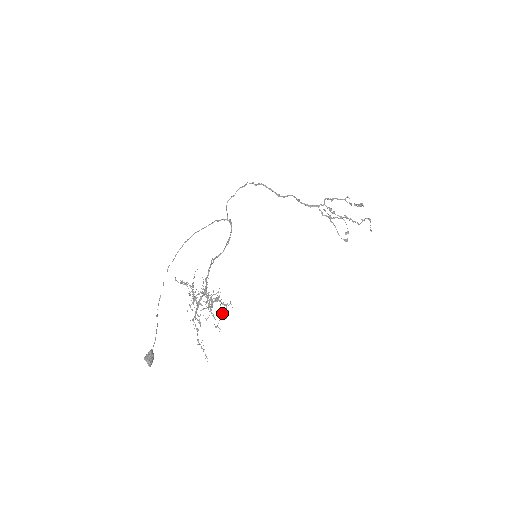
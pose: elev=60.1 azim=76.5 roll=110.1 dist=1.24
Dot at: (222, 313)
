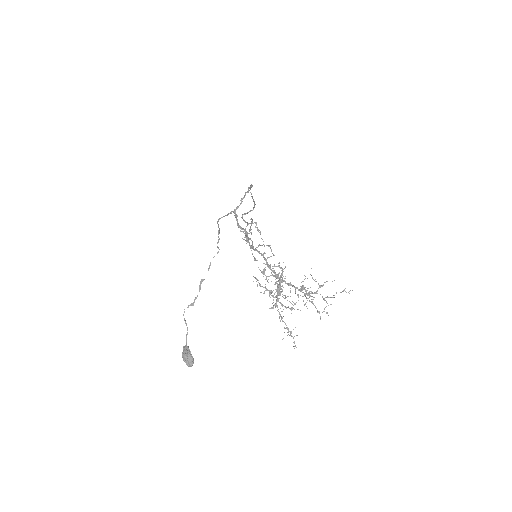
Dot at: (325, 300)
